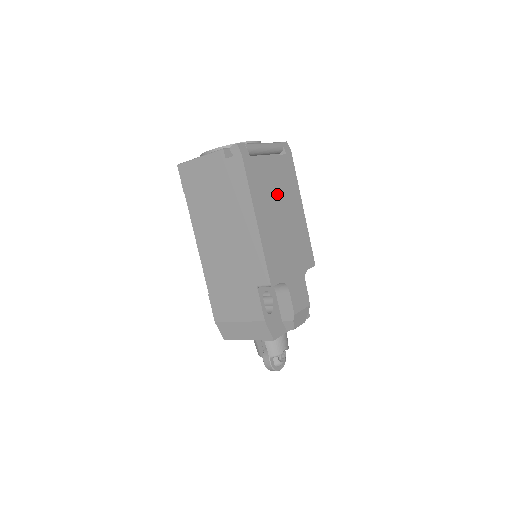
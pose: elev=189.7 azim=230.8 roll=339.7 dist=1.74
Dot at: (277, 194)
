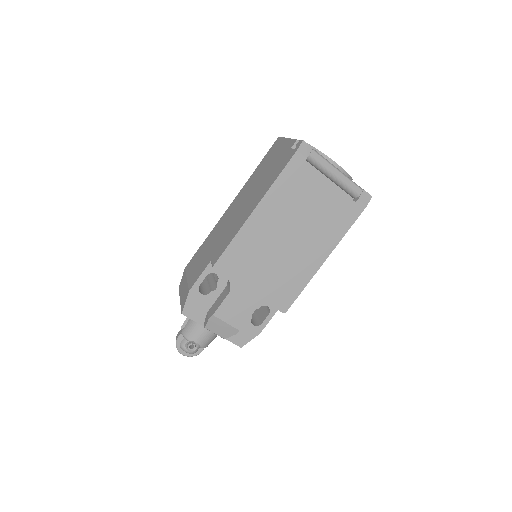
Dot at: (304, 218)
